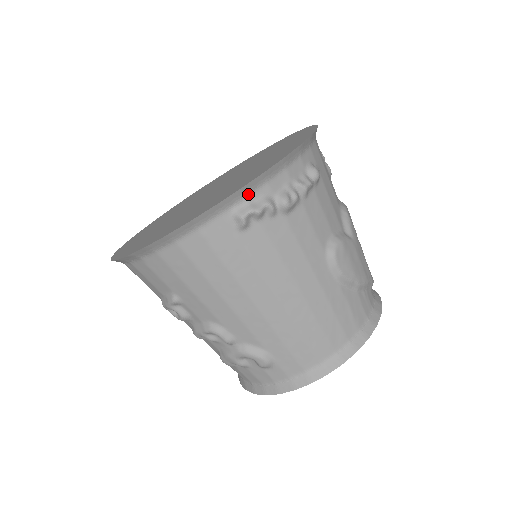
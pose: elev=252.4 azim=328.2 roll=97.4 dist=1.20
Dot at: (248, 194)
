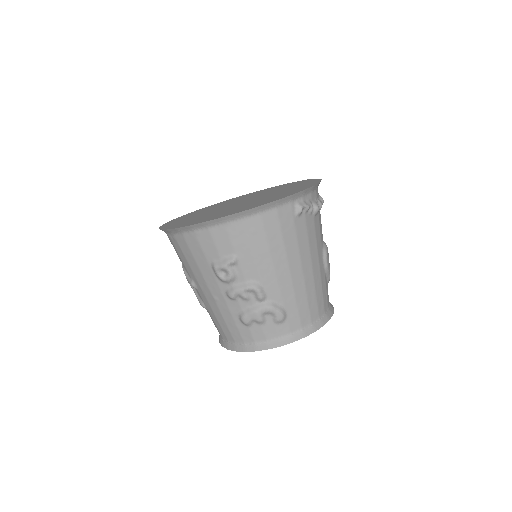
Dot at: (304, 195)
